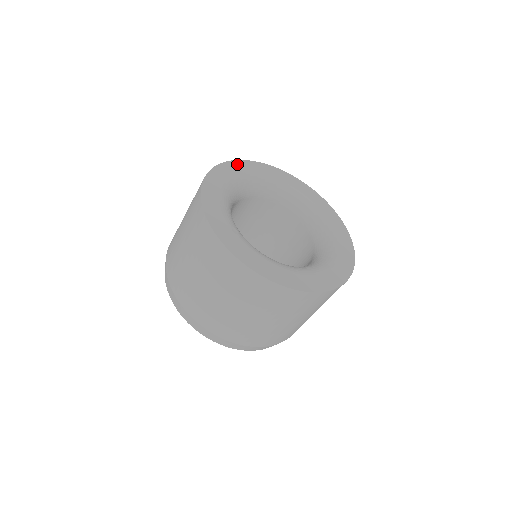
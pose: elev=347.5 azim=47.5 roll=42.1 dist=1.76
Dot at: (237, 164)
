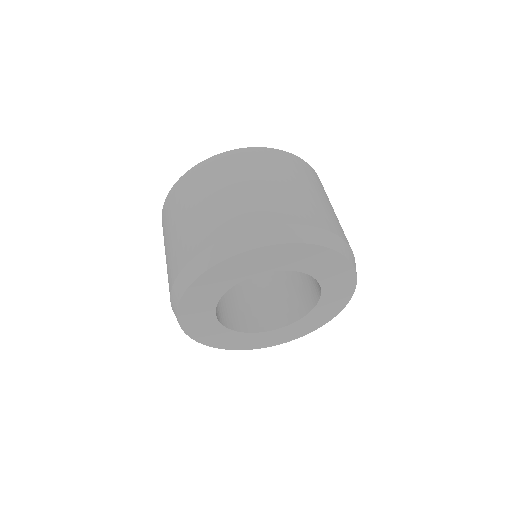
Dot at: occluded
